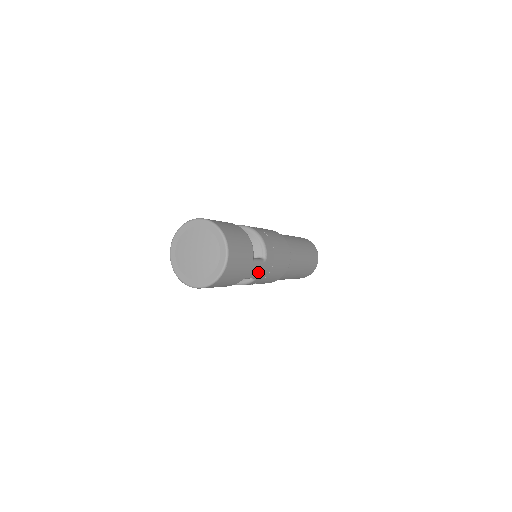
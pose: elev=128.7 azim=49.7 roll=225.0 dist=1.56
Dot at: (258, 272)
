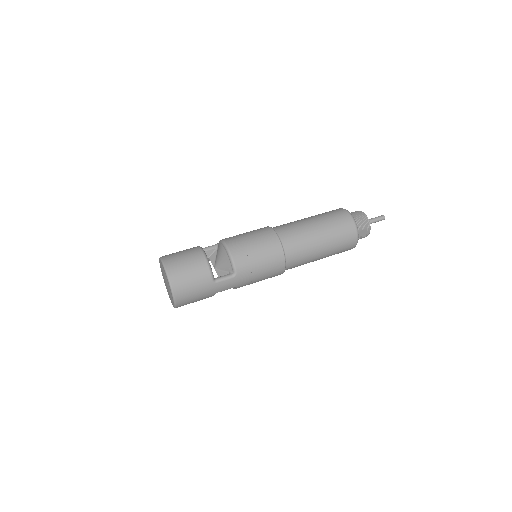
Dot at: (231, 285)
